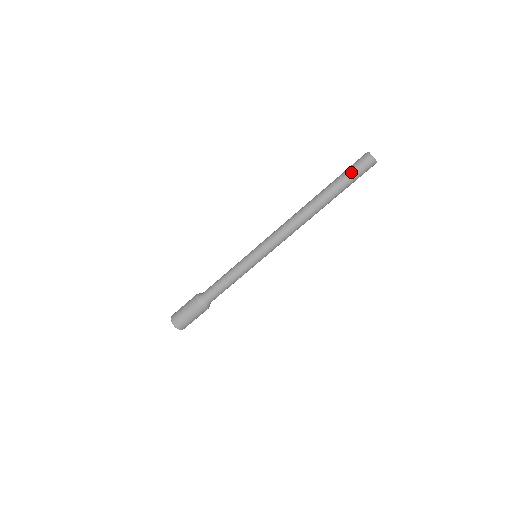
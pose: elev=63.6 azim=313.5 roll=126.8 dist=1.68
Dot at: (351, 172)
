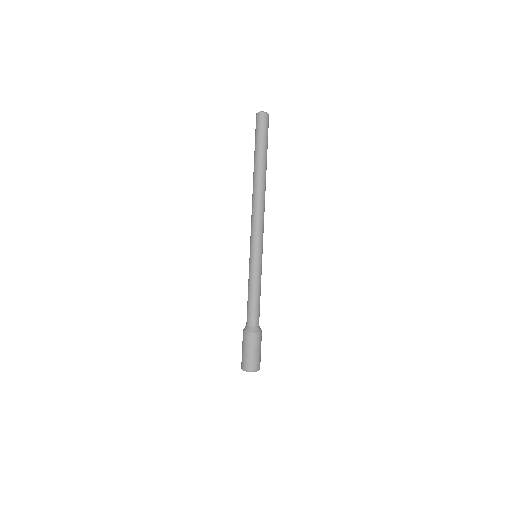
Dot at: (261, 134)
